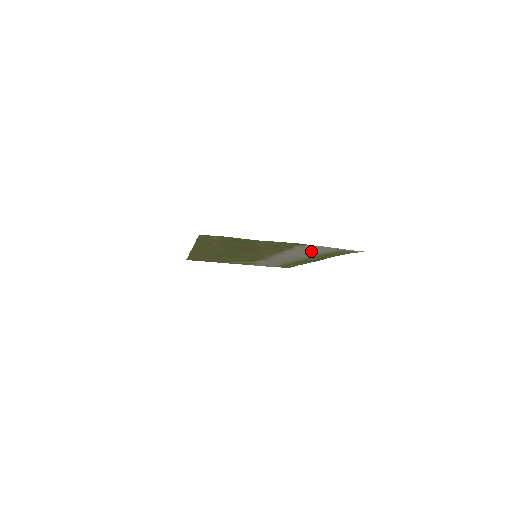
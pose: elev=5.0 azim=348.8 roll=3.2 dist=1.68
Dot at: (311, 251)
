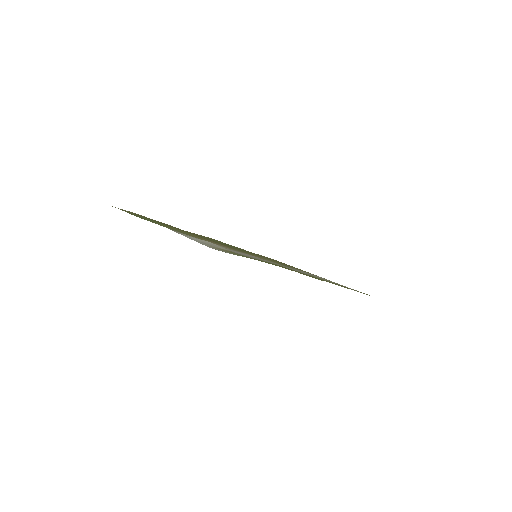
Dot at: occluded
